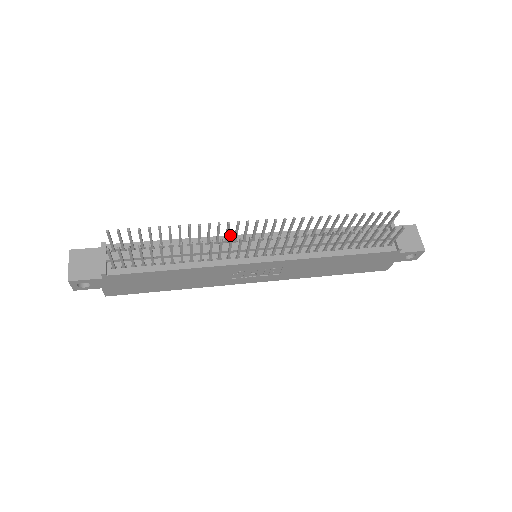
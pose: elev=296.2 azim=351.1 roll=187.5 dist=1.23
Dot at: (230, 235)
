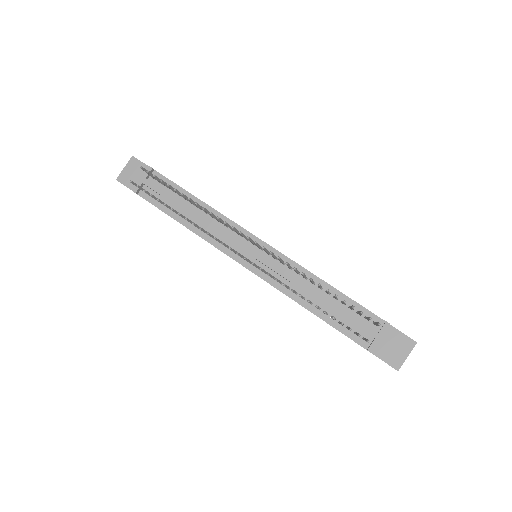
Dot at: occluded
